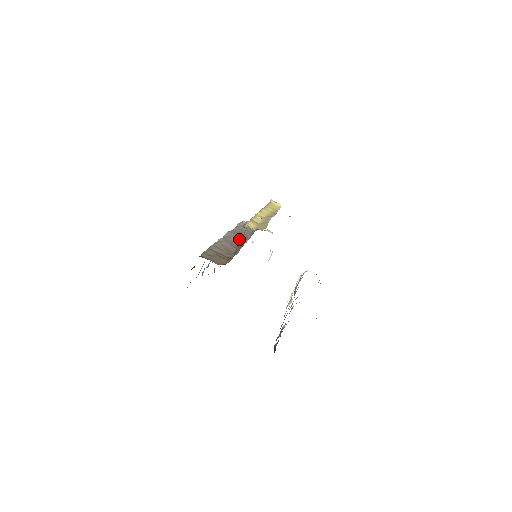
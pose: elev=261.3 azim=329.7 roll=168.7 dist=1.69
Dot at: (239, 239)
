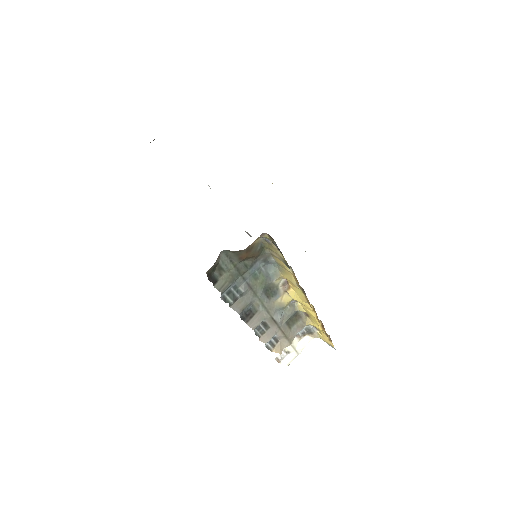
Dot at: occluded
